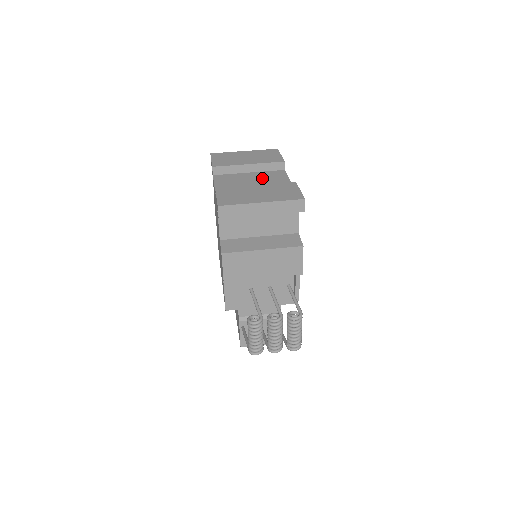
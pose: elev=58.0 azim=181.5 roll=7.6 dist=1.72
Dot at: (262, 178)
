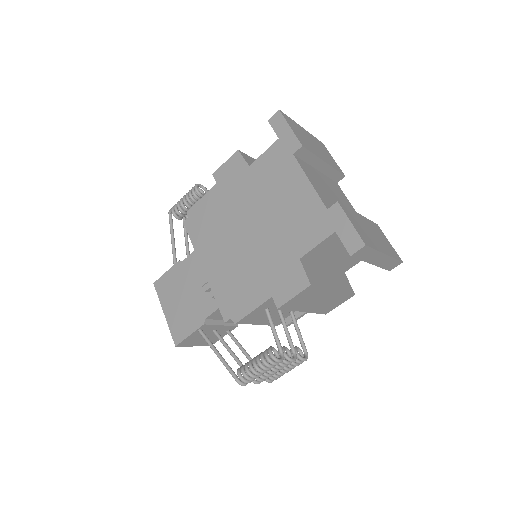
Dot at: (334, 189)
